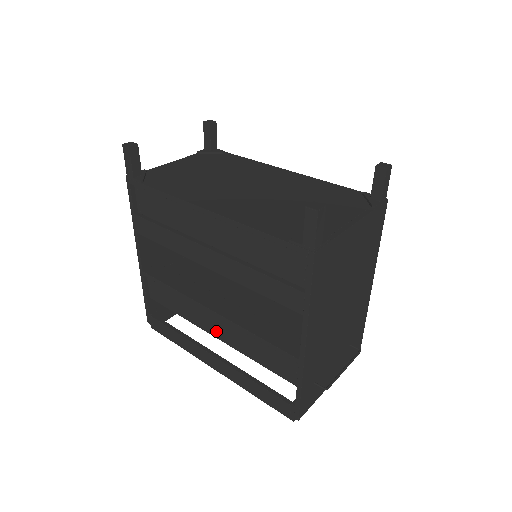
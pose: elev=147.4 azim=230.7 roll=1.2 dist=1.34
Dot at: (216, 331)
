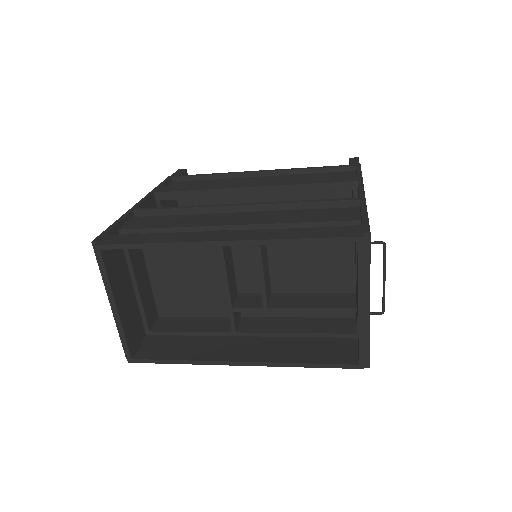
Dot at: (237, 221)
